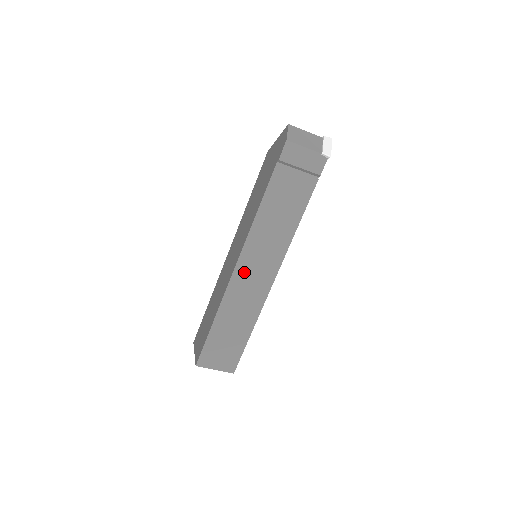
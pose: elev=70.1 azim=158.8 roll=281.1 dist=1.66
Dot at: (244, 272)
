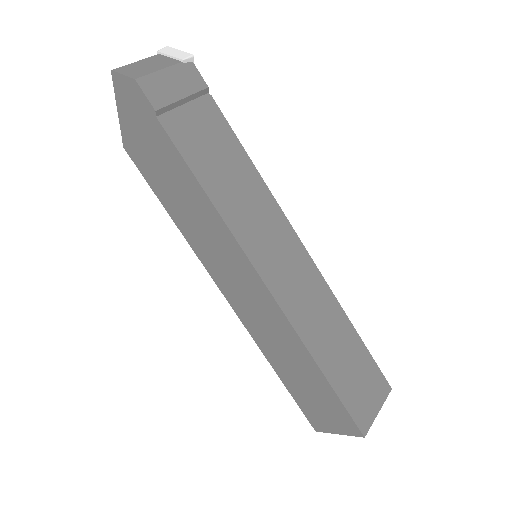
Dot at: (276, 276)
